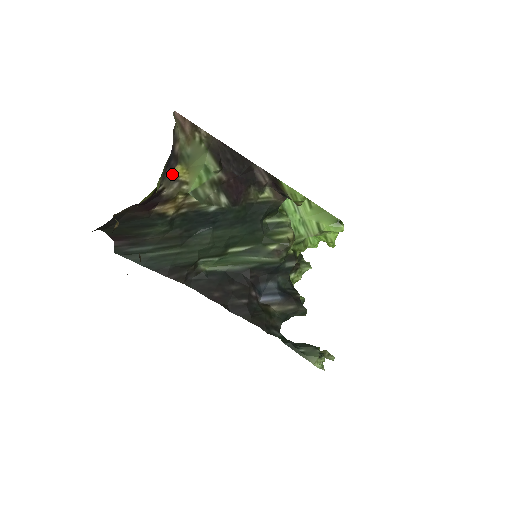
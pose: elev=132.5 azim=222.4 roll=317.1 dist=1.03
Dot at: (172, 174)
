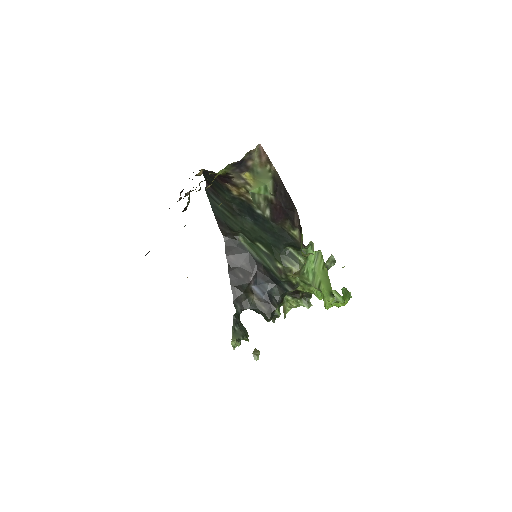
Dot at: (242, 174)
